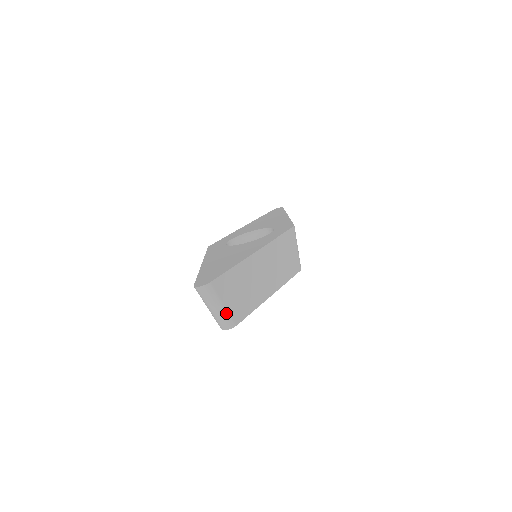
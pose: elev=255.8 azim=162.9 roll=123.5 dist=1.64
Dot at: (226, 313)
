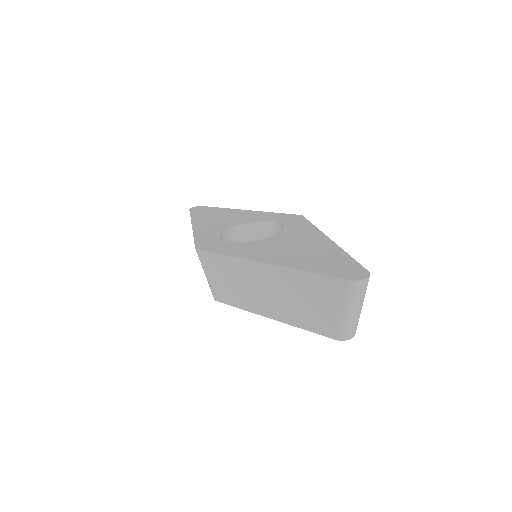
Dot at: (359, 315)
